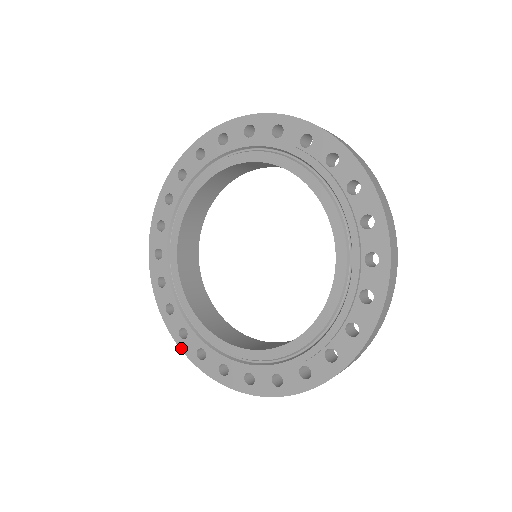
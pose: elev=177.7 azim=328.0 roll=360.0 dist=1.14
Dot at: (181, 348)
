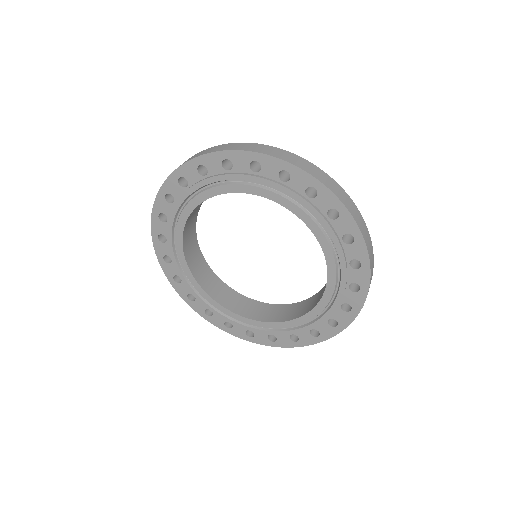
Dot at: (210, 322)
